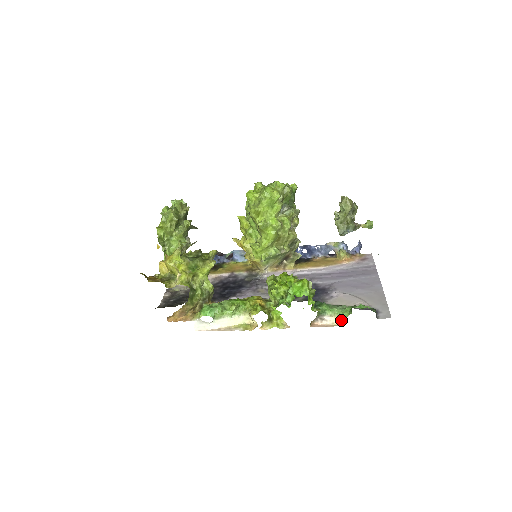
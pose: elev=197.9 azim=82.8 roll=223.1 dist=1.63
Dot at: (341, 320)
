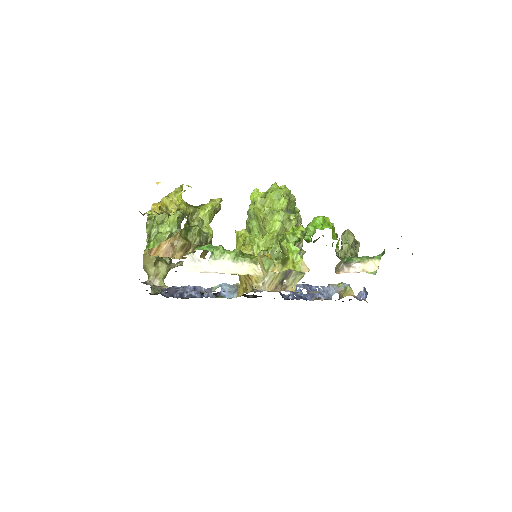
Dot at: (373, 265)
